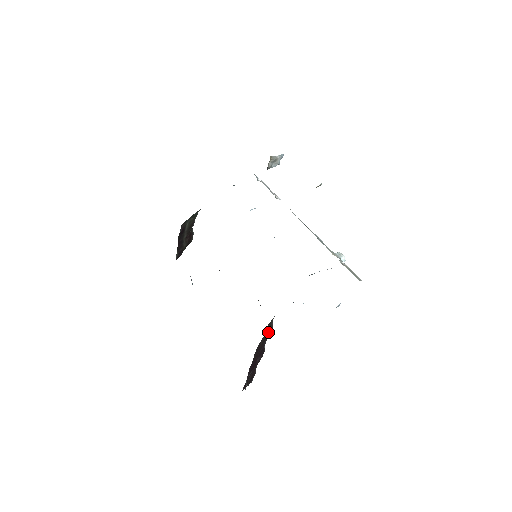
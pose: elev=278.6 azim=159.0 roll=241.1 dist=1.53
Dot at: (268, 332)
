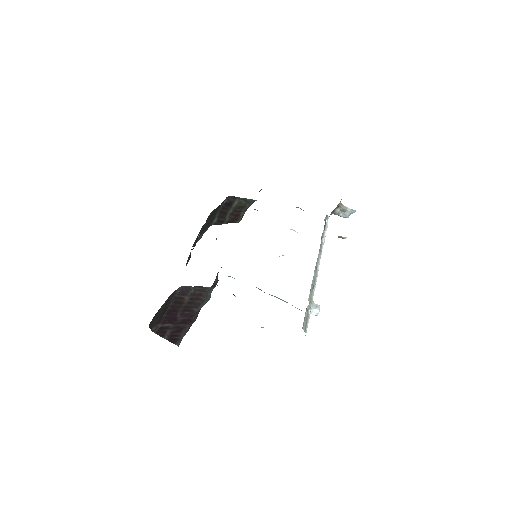
Dot at: (199, 299)
